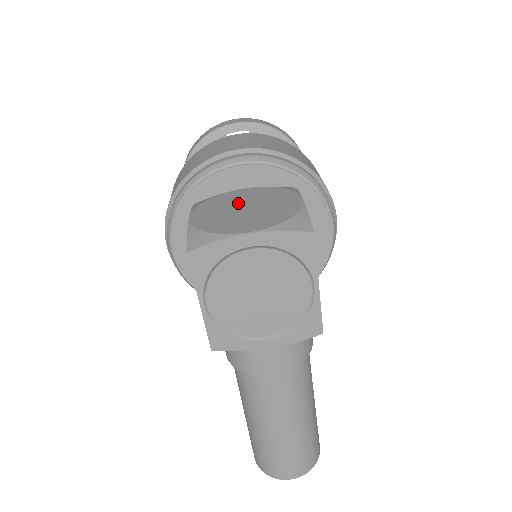
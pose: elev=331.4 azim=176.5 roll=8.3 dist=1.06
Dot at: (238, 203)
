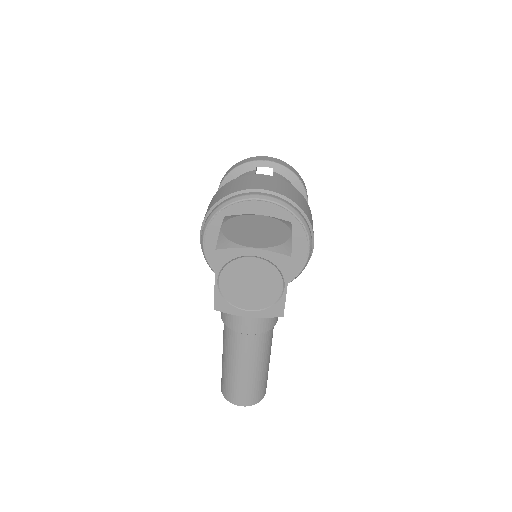
Dot at: (252, 225)
